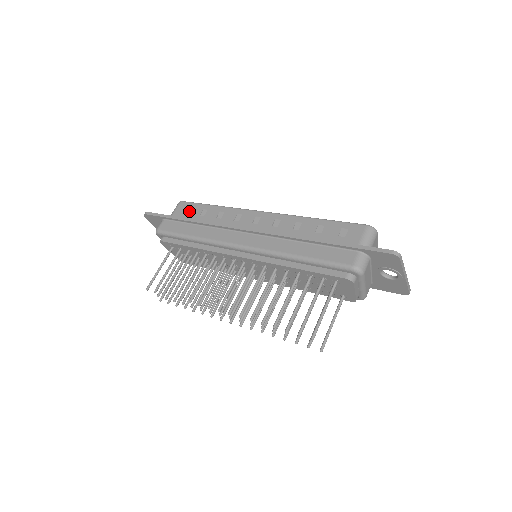
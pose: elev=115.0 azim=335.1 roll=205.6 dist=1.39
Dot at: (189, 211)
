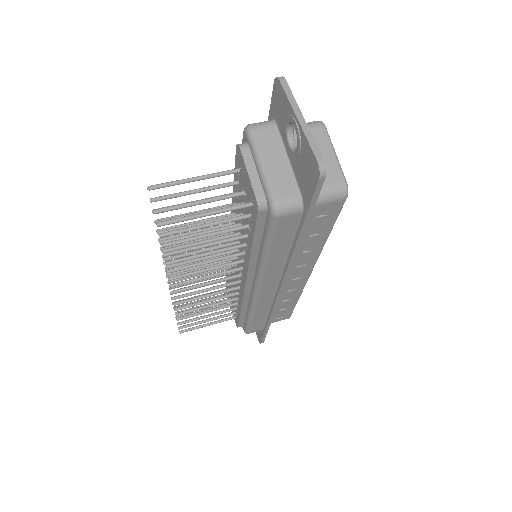
Dot at: occluded
